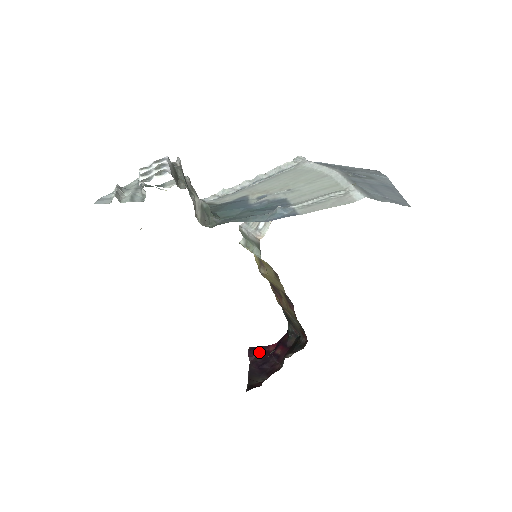
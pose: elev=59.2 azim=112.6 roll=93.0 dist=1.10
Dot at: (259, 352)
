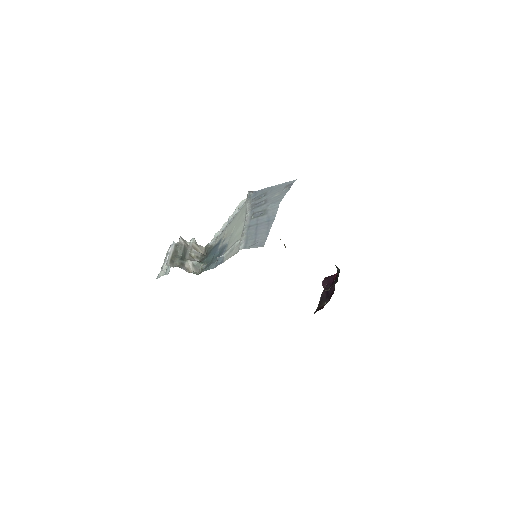
Dot at: (329, 281)
